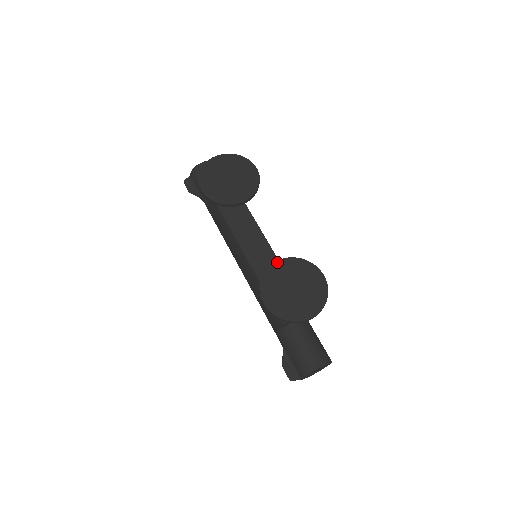
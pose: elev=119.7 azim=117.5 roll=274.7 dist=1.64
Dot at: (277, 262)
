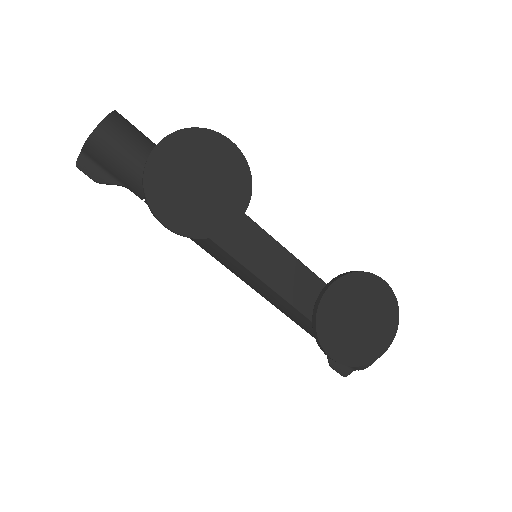
Dot at: (326, 294)
